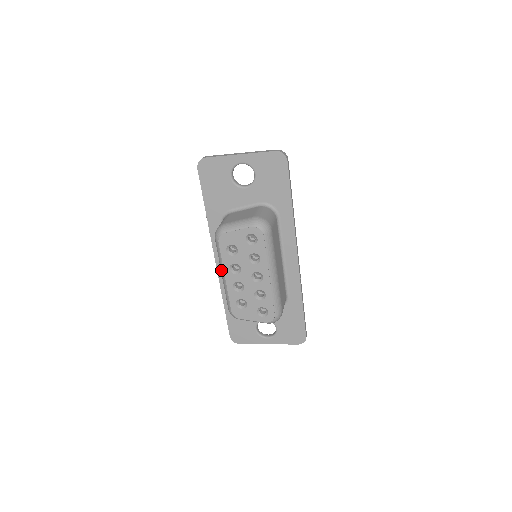
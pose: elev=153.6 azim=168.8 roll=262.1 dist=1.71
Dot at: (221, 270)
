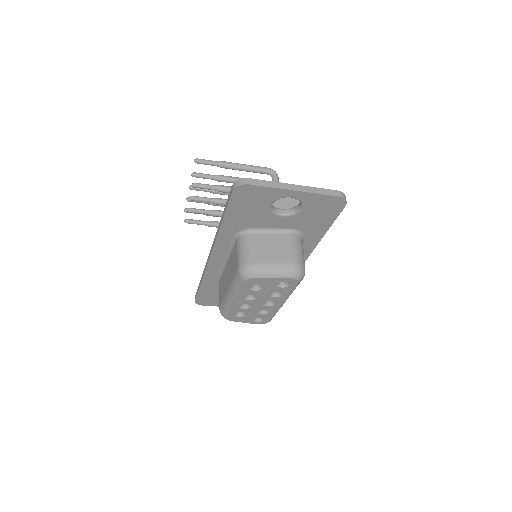
Dot at: (231, 293)
